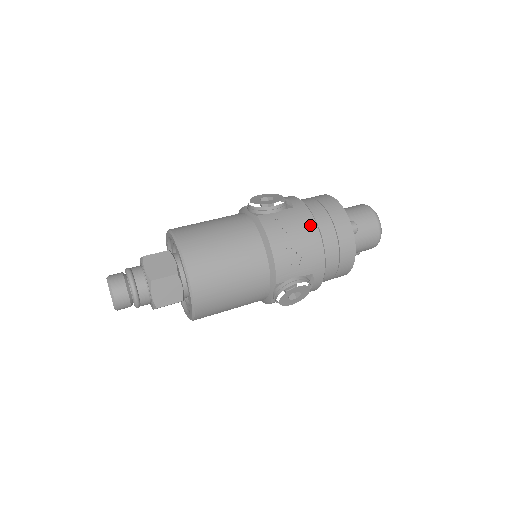
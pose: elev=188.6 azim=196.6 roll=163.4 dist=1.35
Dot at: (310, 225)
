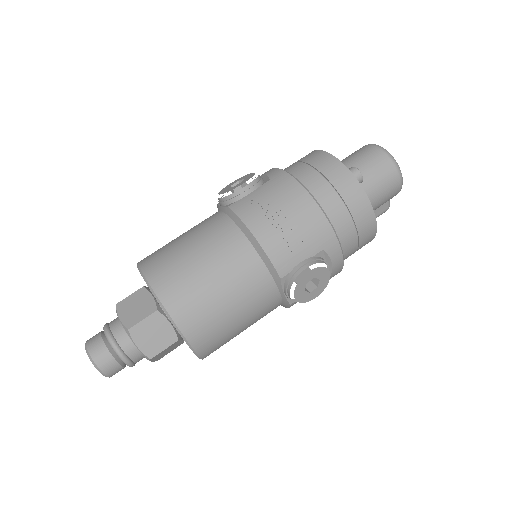
Dot at: (296, 191)
